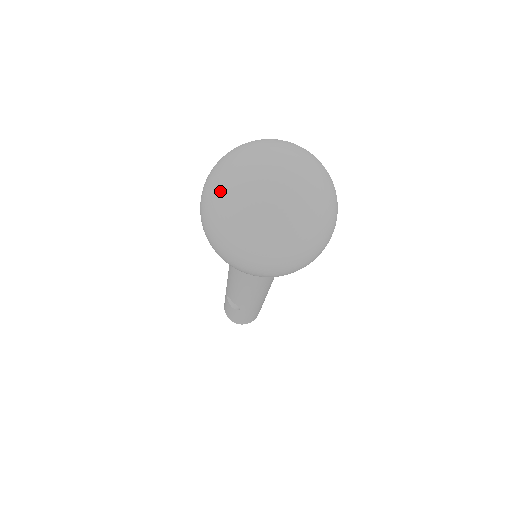
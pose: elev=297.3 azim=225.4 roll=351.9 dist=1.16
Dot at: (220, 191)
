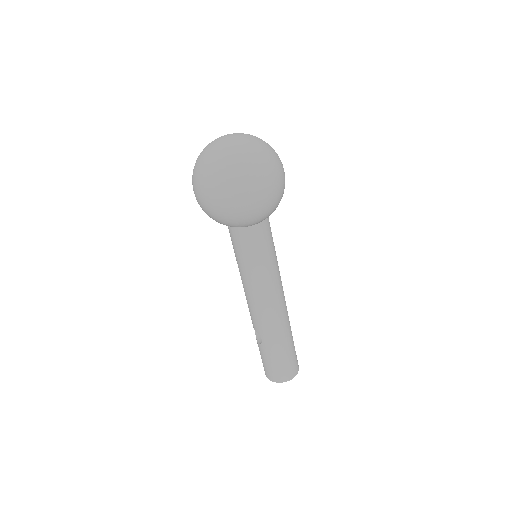
Dot at: occluded
